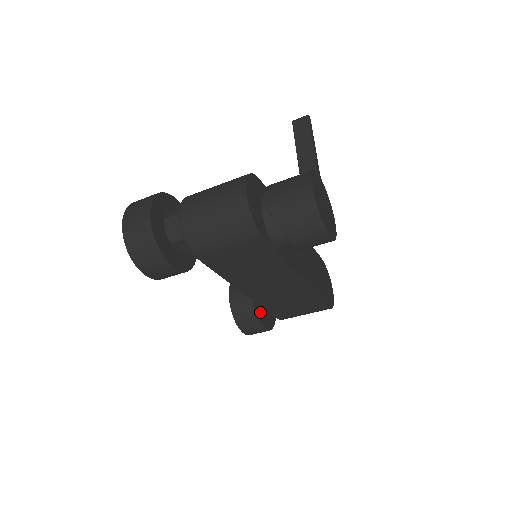
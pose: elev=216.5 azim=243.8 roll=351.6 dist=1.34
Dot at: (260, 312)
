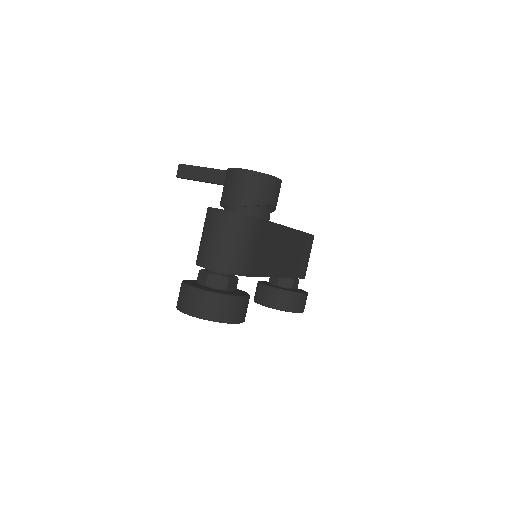
Dot at: (292, 290)
